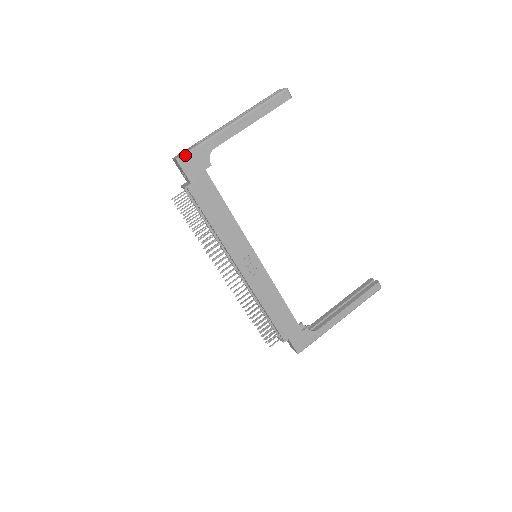
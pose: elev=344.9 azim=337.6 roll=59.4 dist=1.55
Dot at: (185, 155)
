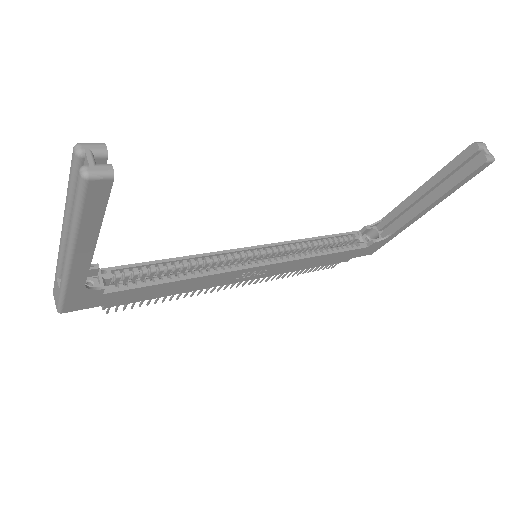
Dot at: (62, 307)
